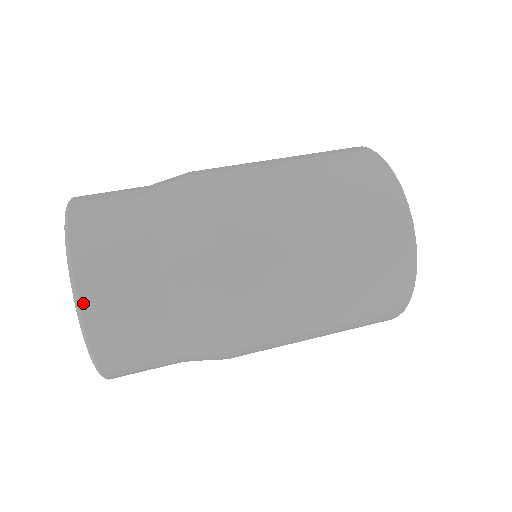
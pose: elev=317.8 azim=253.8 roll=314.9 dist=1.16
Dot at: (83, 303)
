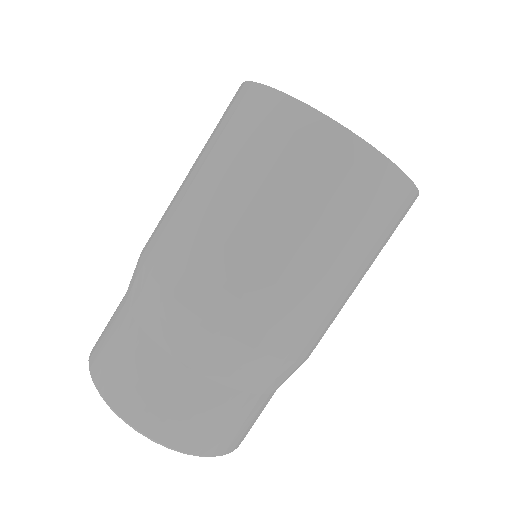
Dot at: (222, 453)
